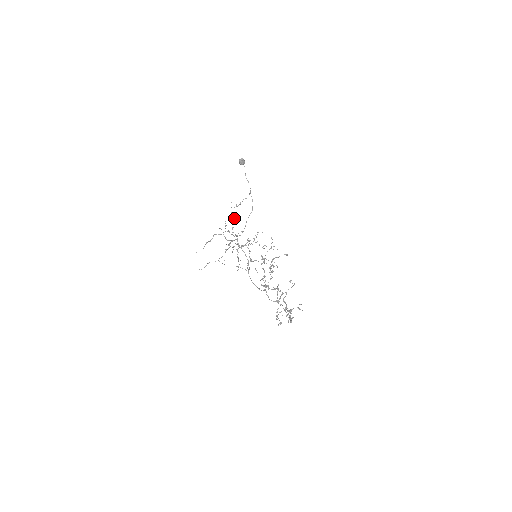
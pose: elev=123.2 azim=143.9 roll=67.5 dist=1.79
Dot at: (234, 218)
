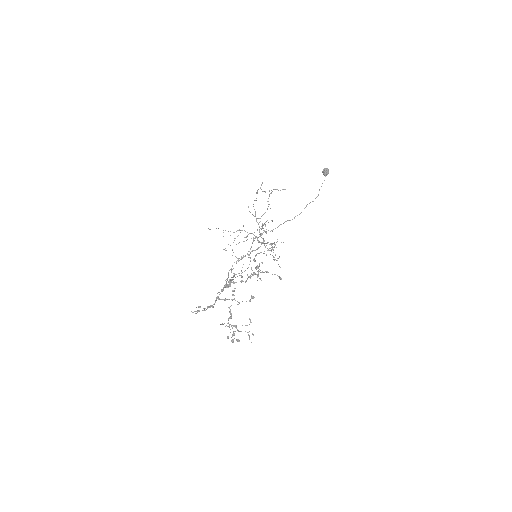
Dot at: (267, 208)
